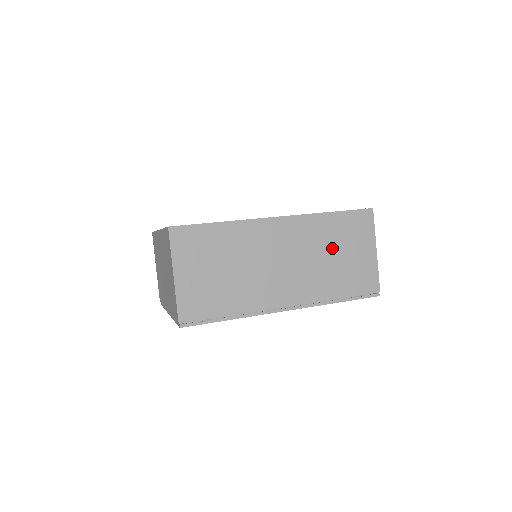
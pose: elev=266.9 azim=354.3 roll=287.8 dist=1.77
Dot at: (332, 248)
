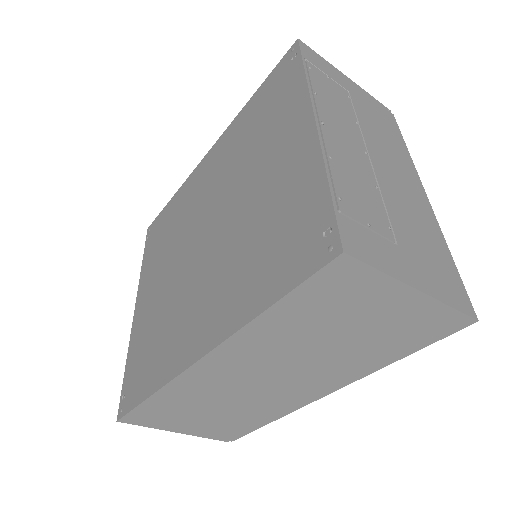
Dot at: (321, 335)
